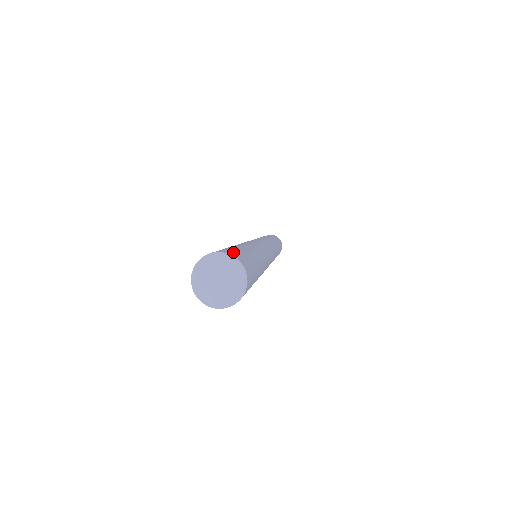
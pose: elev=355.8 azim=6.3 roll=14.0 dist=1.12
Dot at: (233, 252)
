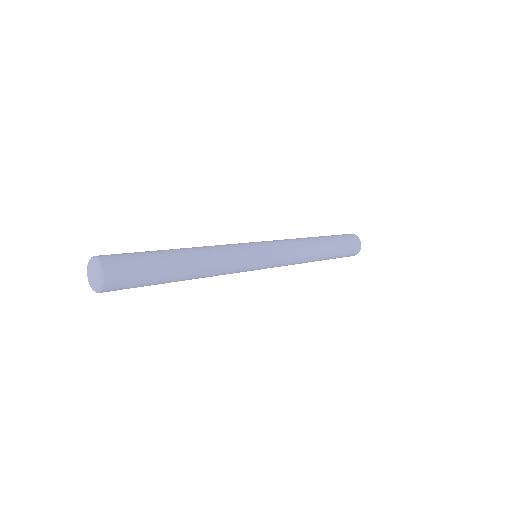
Dot at: occluded
